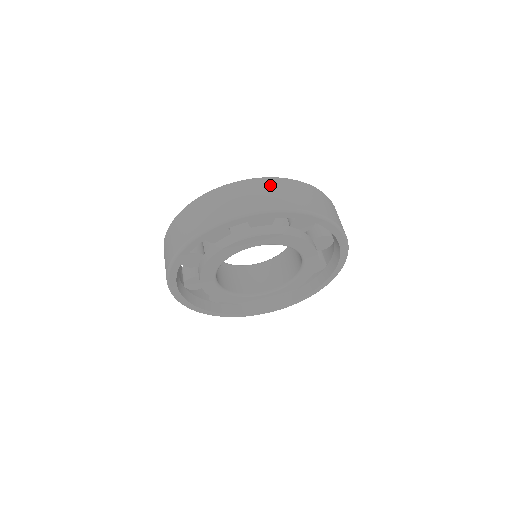
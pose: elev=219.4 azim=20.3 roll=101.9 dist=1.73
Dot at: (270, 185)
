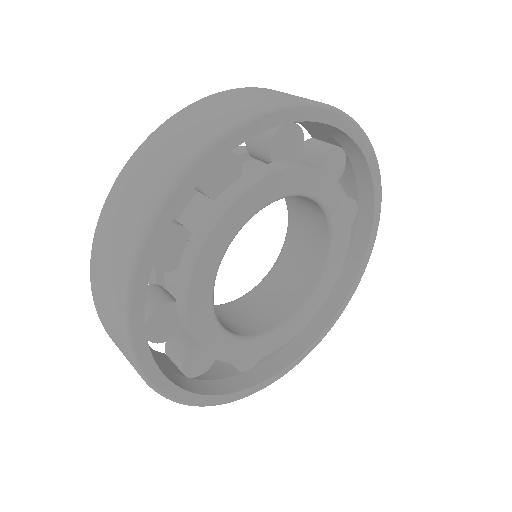
Dot at: occluded
